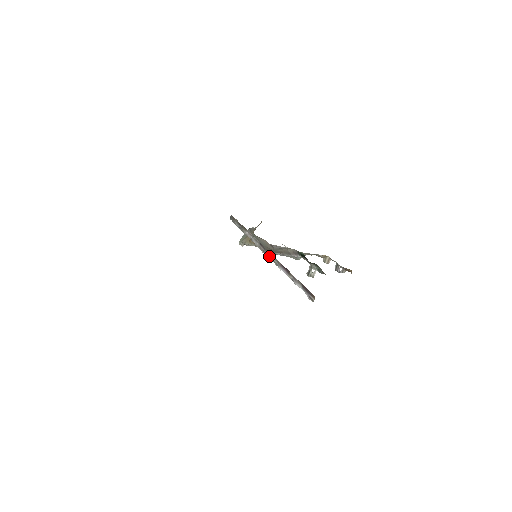
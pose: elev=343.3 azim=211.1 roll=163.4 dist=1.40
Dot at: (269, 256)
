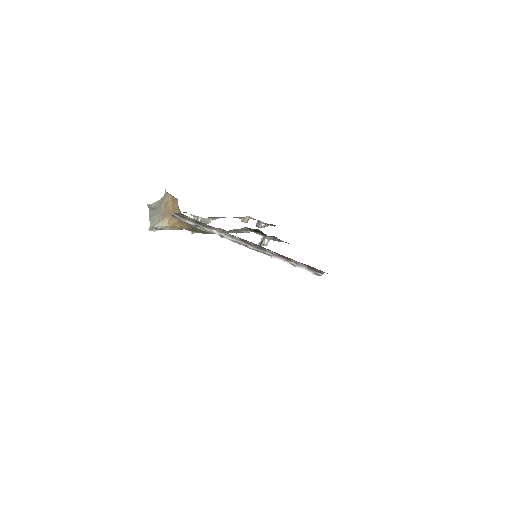
Dot at: (257, 249)
